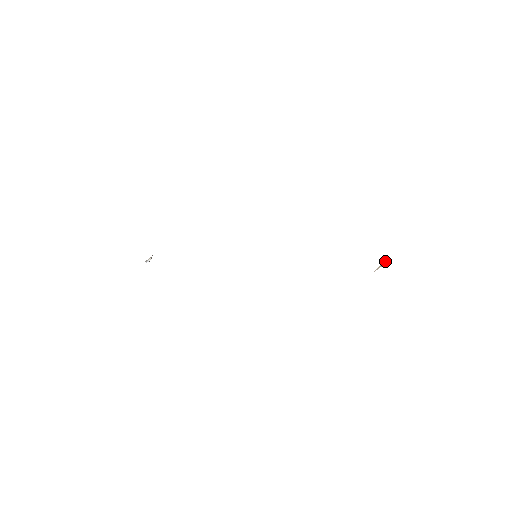
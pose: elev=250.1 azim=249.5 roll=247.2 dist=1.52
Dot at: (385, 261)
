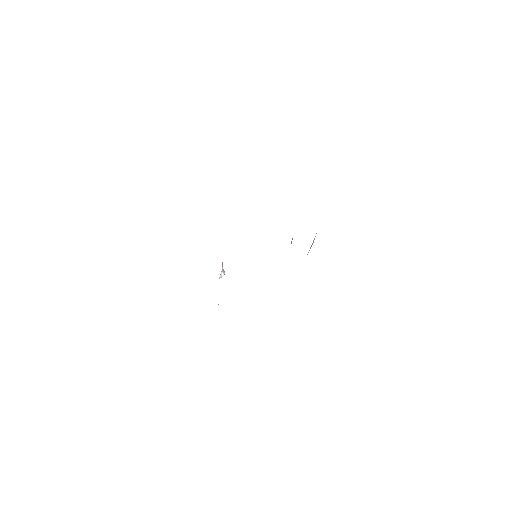
Dot at: occluded
